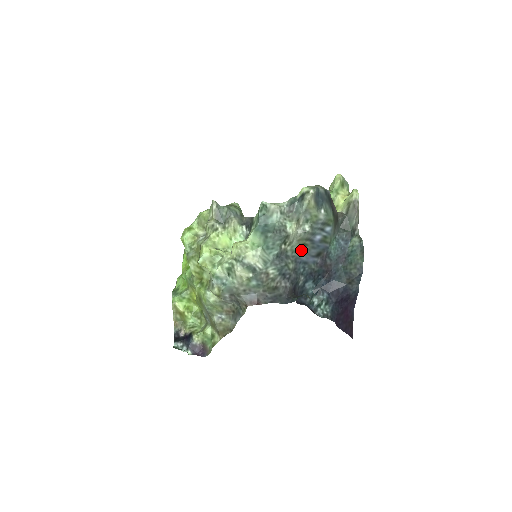
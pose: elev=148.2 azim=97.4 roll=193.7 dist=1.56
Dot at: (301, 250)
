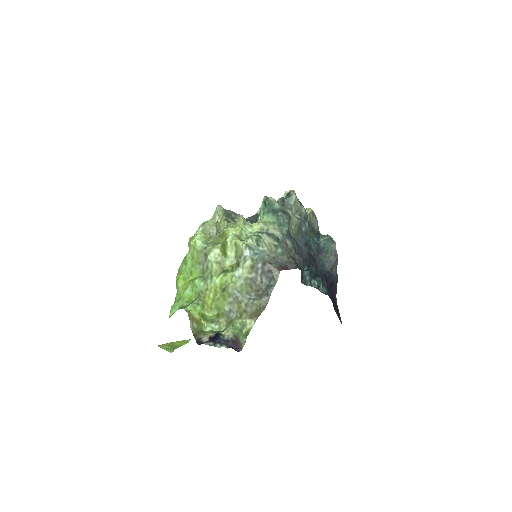
Dot at: (297, 235)
